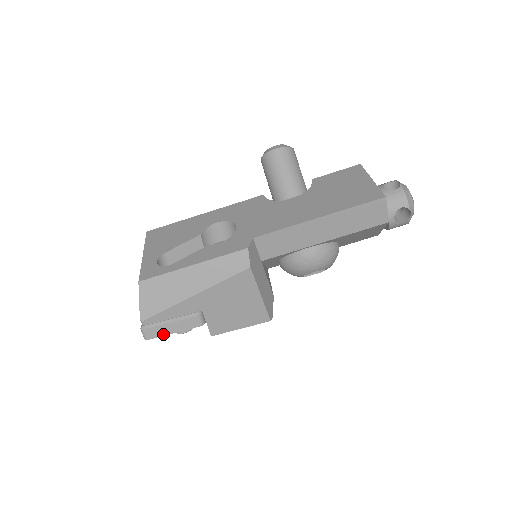
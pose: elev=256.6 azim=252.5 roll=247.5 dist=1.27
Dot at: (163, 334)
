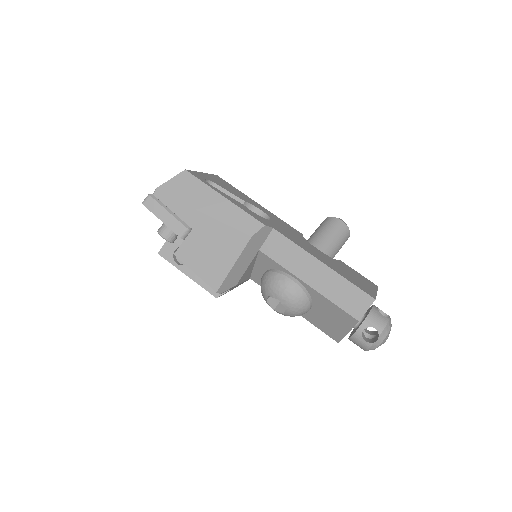
Dot at: (155, 213)
